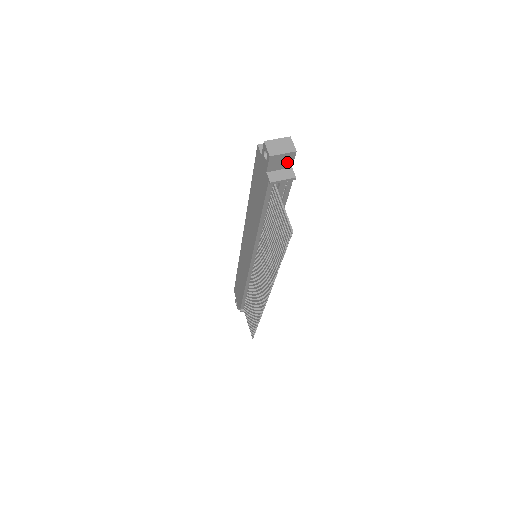
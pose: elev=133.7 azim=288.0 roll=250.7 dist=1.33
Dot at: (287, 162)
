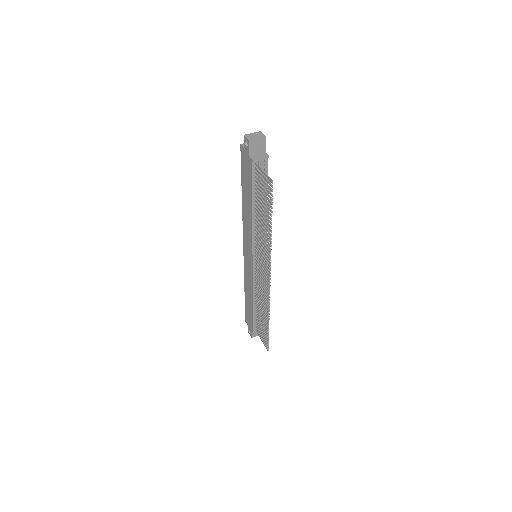
Dot at: (261, 147)
